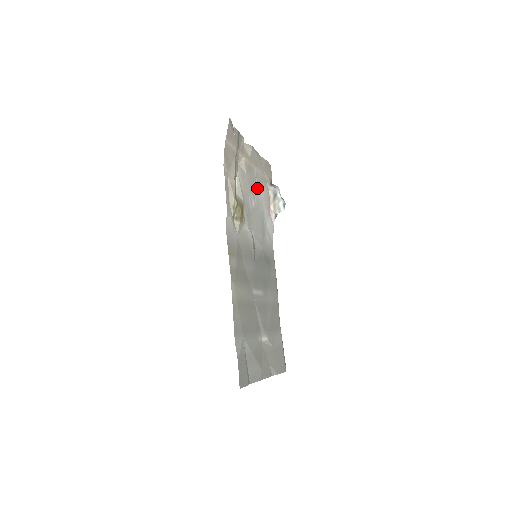
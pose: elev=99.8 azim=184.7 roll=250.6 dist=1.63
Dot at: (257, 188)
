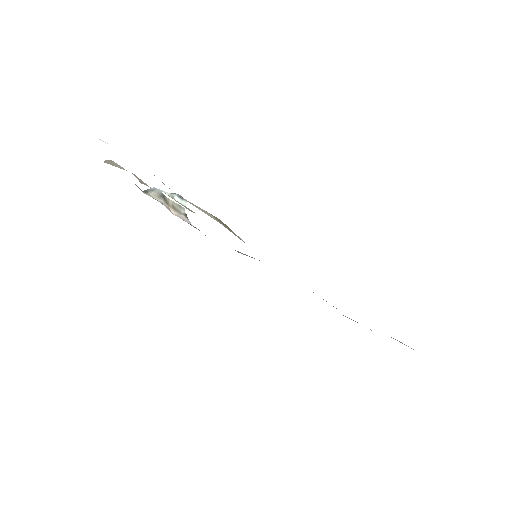
Dot at: occluded
